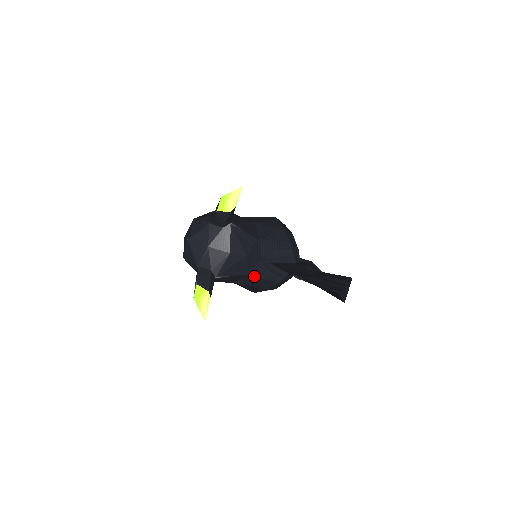
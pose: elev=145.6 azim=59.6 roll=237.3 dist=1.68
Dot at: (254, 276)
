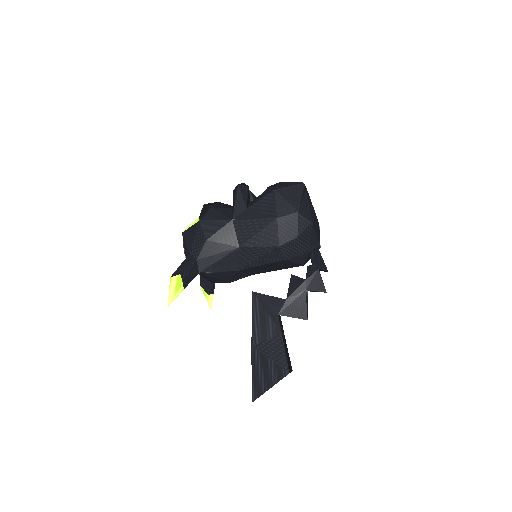
Dot at: occluded
